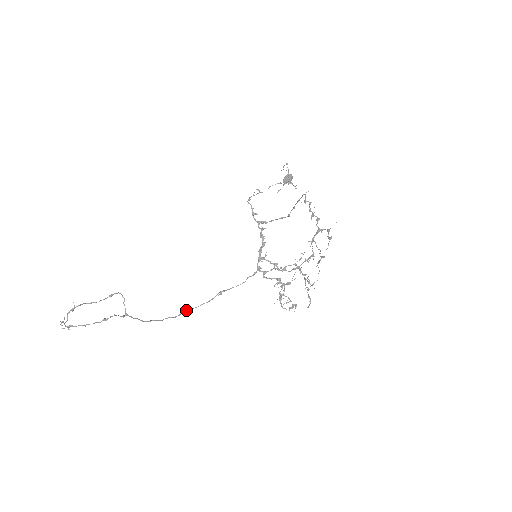
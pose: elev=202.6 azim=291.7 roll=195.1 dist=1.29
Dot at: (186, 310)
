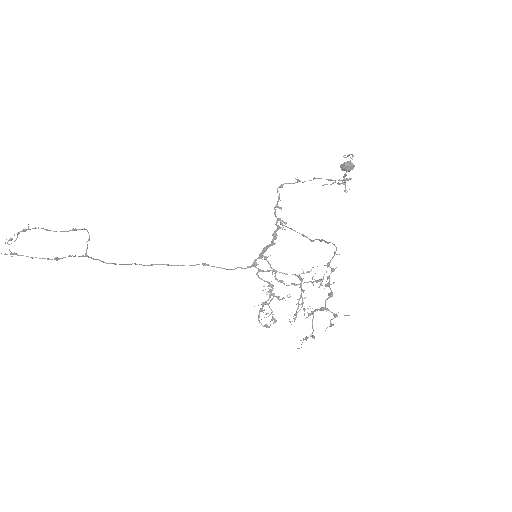
Dot at: (160, 264)
